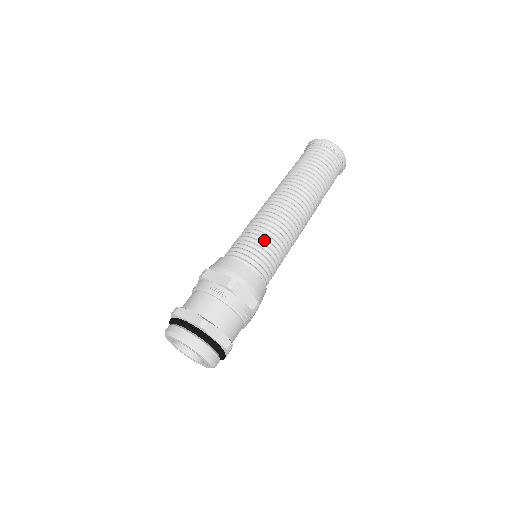
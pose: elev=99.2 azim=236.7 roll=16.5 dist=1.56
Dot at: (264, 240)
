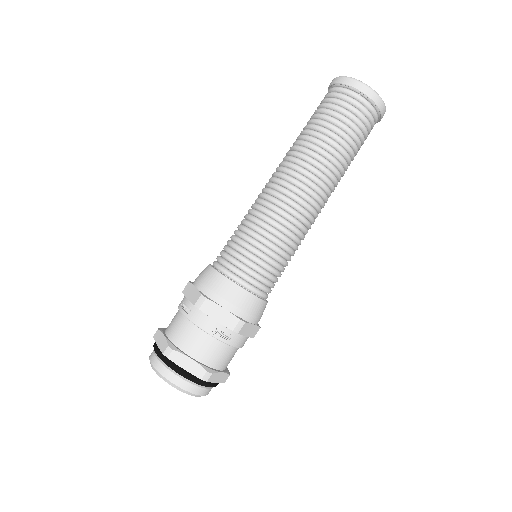
Dot at: (276, 257)
